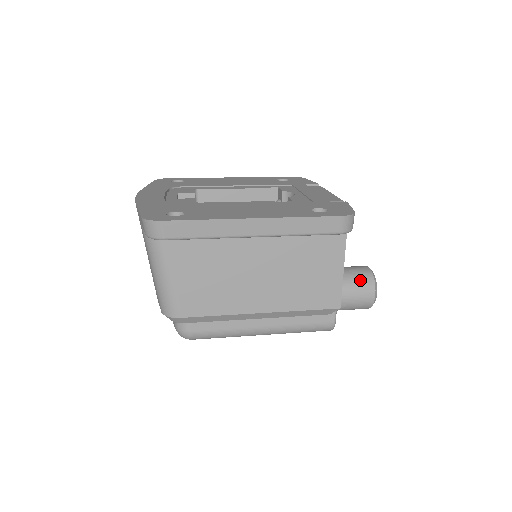
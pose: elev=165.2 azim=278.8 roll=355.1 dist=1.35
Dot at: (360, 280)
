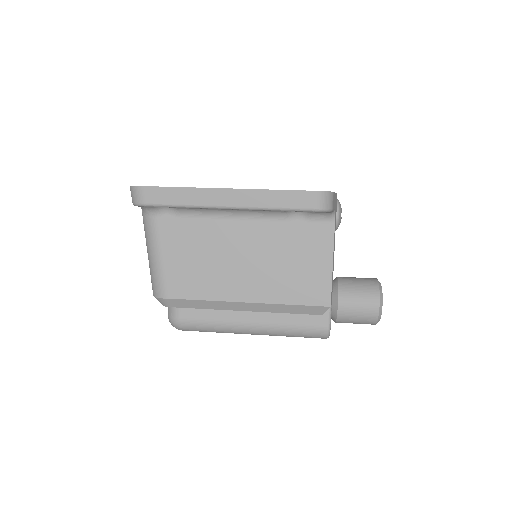
Dot at: (363, 288)
